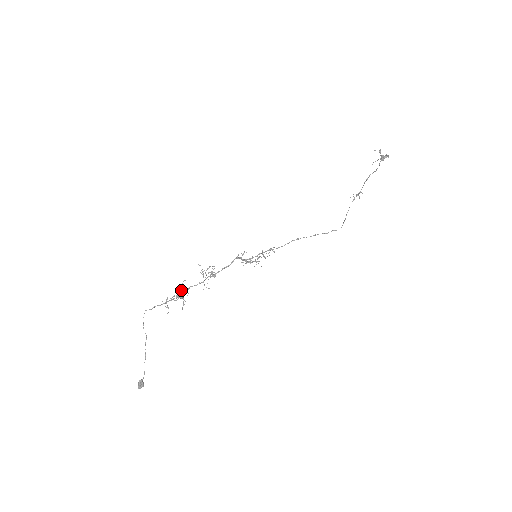
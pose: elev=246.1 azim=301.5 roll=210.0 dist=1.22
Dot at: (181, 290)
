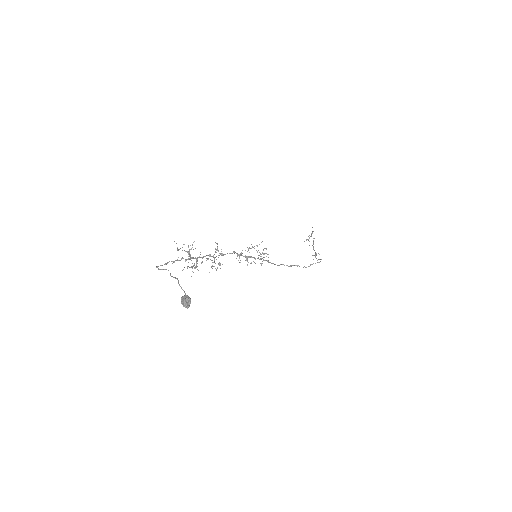
Dot at: (192, 268)
